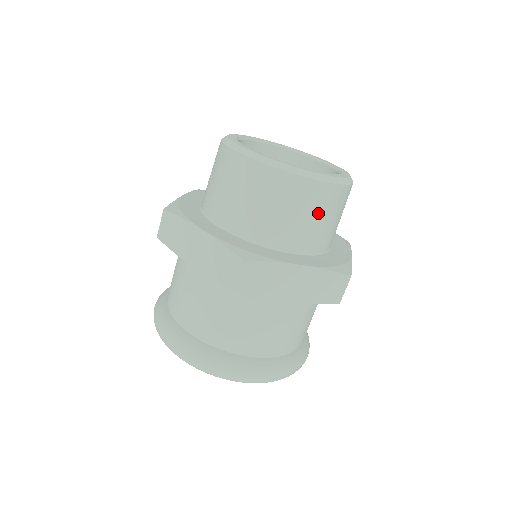
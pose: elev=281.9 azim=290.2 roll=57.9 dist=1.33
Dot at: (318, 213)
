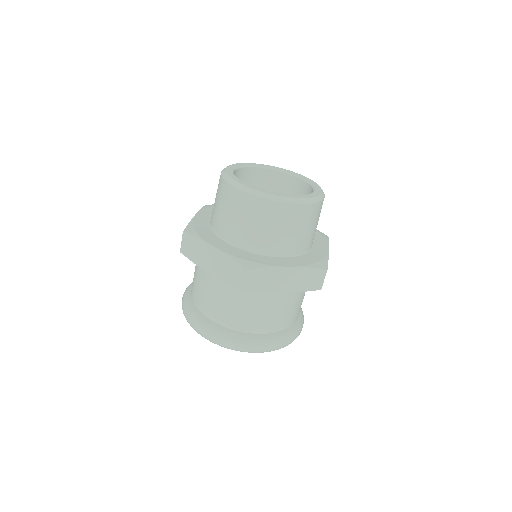
Dot at: (243, 216)
